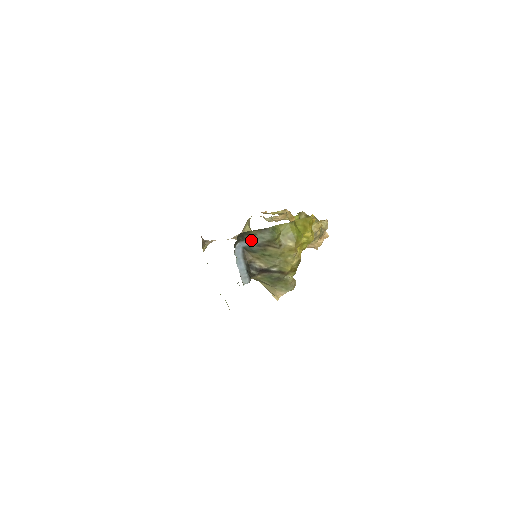
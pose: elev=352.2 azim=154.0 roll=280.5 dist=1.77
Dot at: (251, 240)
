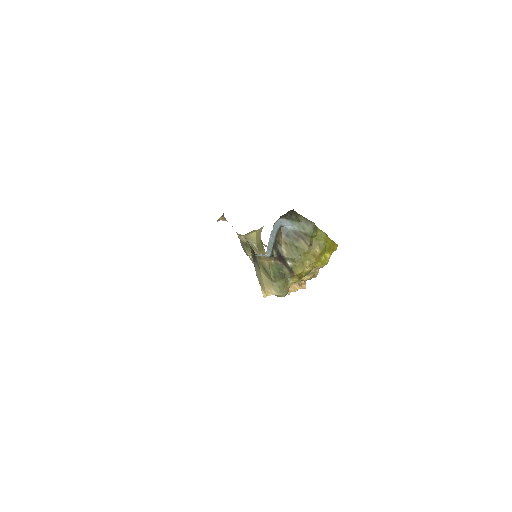
Dot at: (293, 223)
